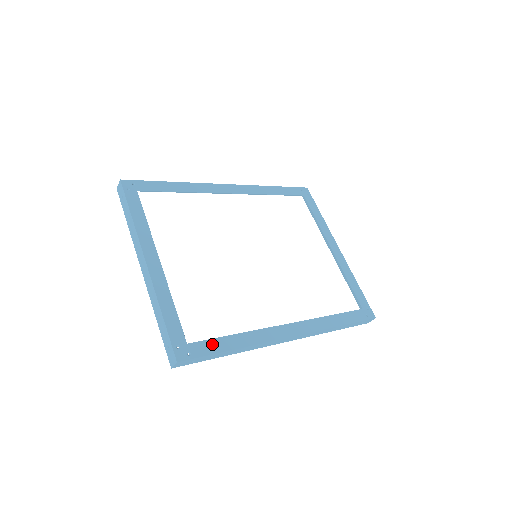
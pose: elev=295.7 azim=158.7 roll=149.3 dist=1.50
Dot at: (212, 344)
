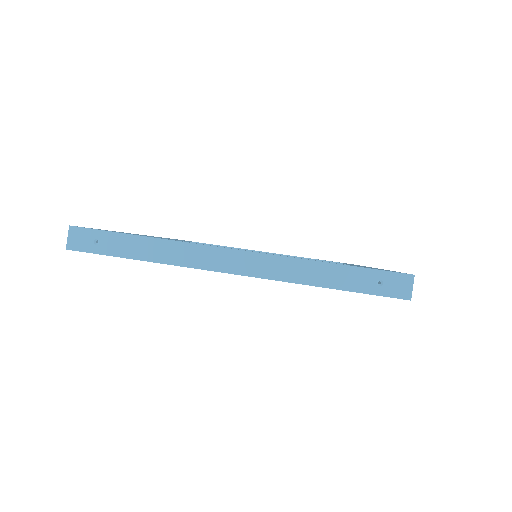
Dot at: occluded
